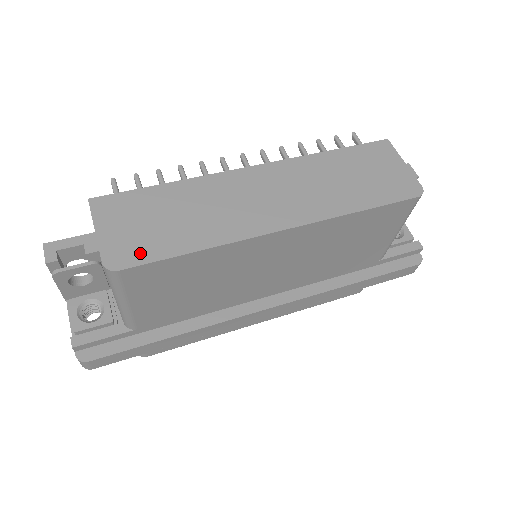
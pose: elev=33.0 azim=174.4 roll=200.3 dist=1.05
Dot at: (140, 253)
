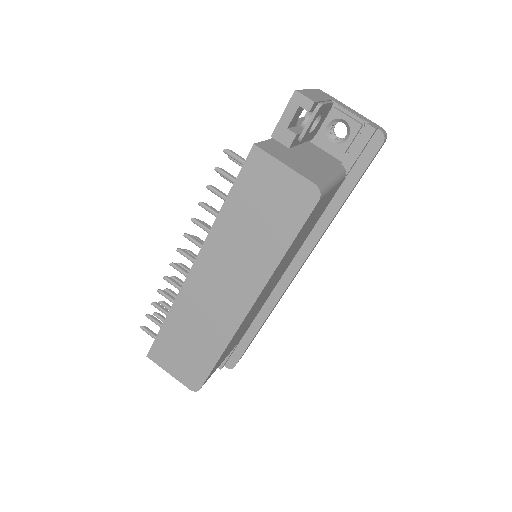
Dot at: (198, 374)
